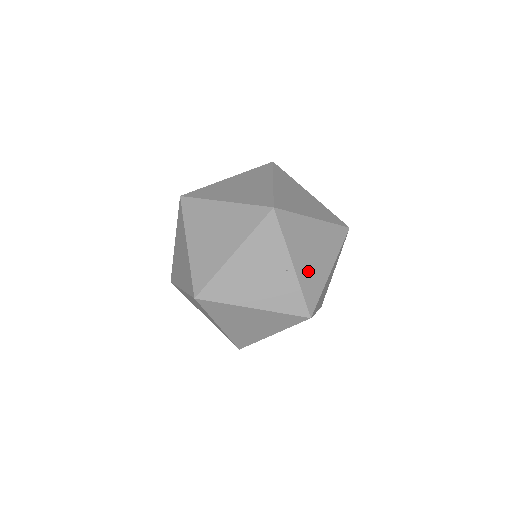
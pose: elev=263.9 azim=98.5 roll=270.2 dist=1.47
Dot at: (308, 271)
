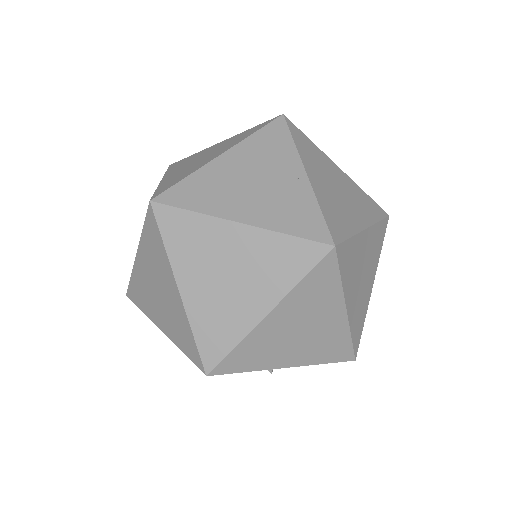
Dot at: (330, 198)
